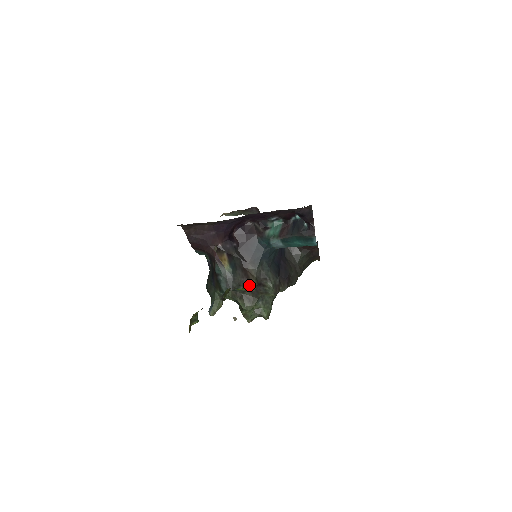
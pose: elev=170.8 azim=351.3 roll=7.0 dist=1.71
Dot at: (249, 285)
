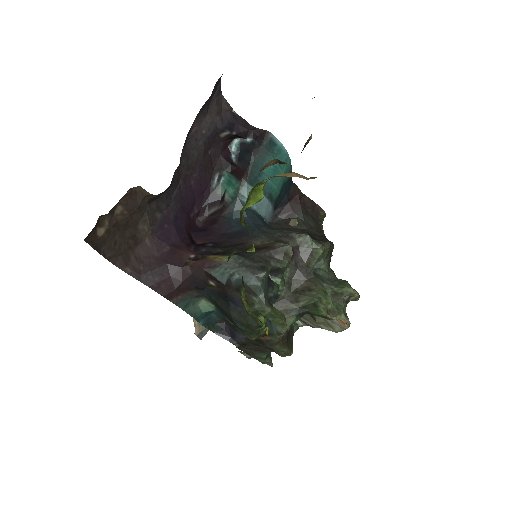
Dot at: (277, 251)
